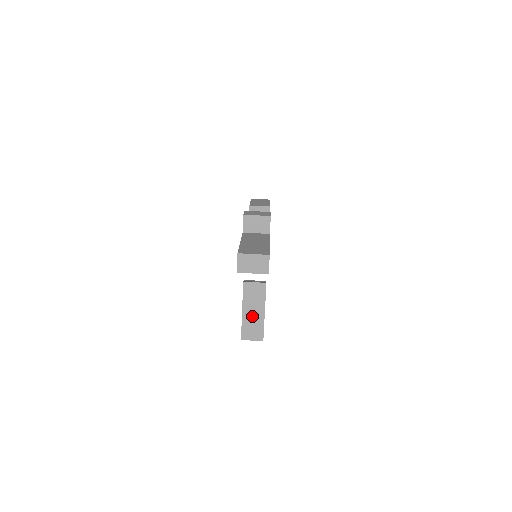
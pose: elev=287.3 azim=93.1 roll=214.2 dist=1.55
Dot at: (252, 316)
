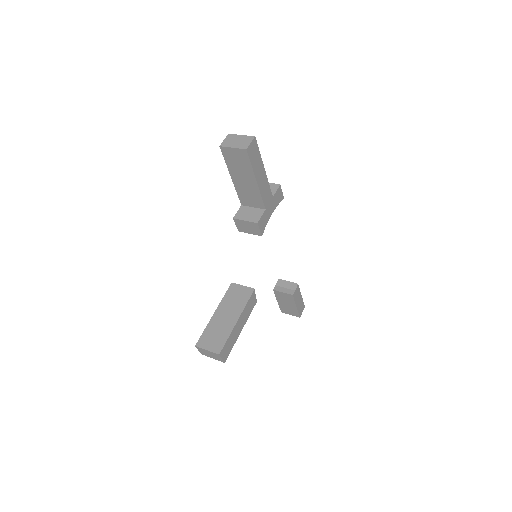
Dot at: (222, 321)
